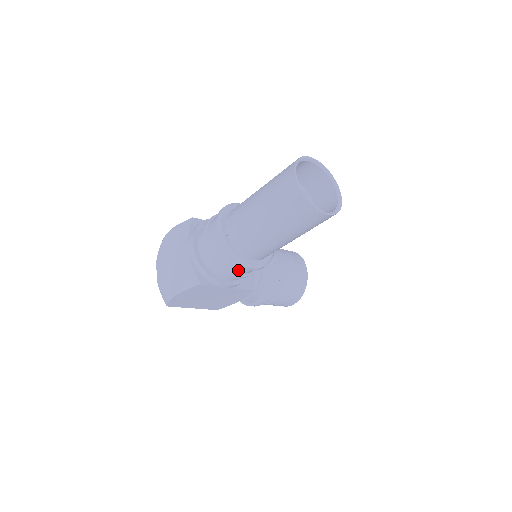
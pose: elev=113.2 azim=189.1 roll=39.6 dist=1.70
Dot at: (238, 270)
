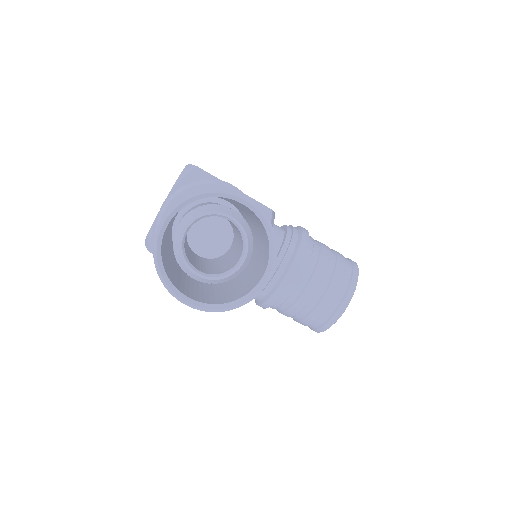
Dot at: occluded
